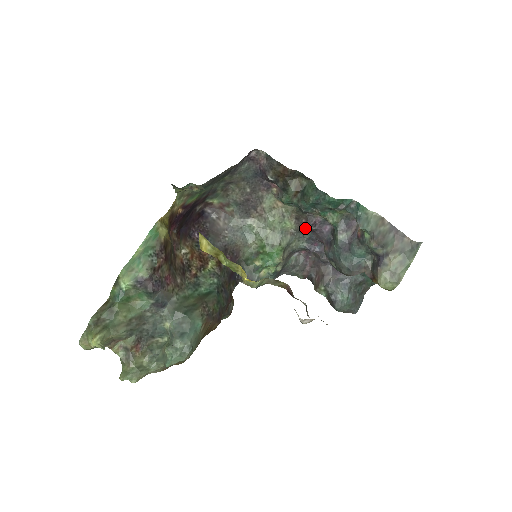
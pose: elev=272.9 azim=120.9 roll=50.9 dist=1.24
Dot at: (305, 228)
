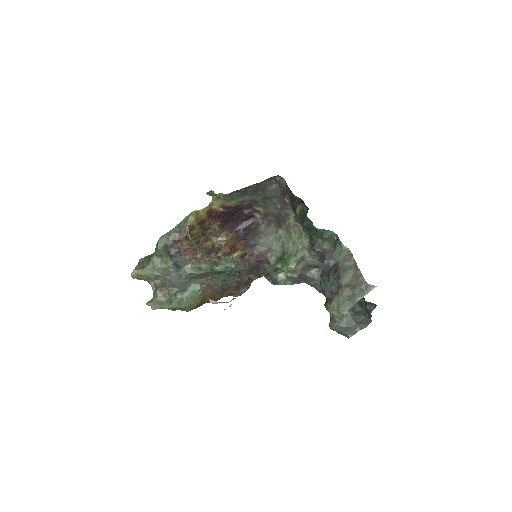
Dot at: occluded
